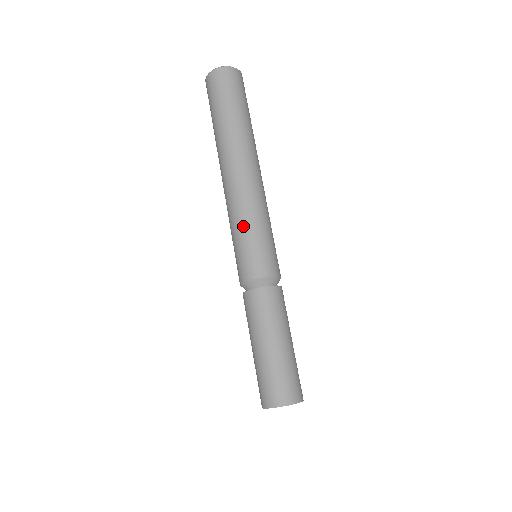
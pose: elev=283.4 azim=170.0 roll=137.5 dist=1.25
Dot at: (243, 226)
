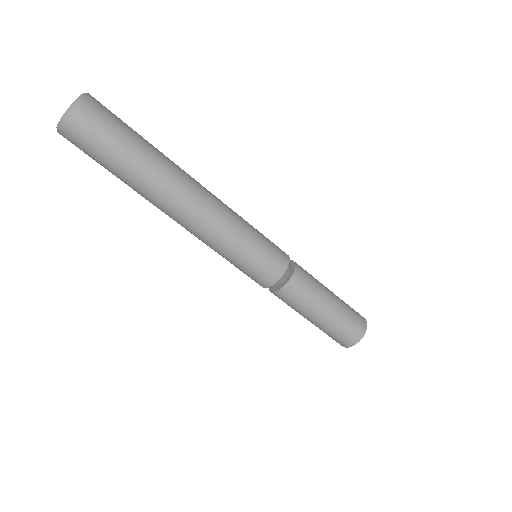
Dot at: (237, 247)
